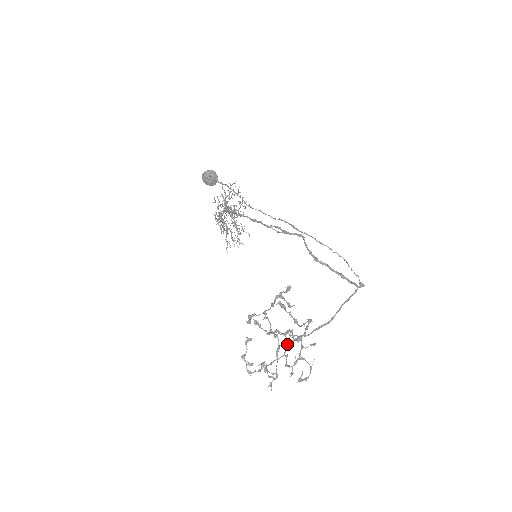
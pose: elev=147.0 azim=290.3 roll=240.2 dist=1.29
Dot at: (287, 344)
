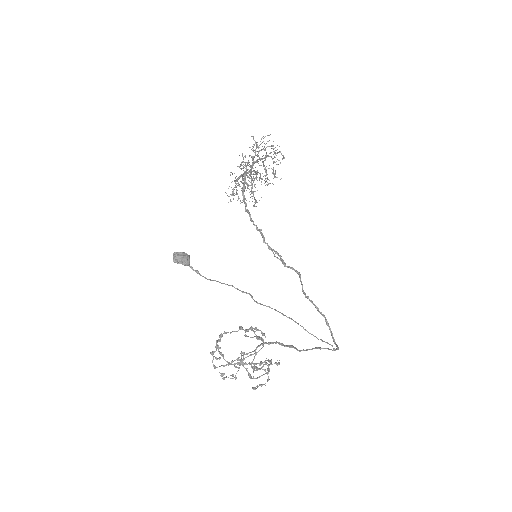
Dot at: (260, 344)
